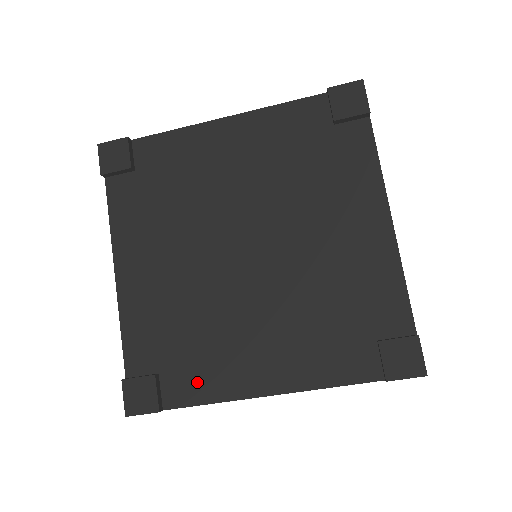
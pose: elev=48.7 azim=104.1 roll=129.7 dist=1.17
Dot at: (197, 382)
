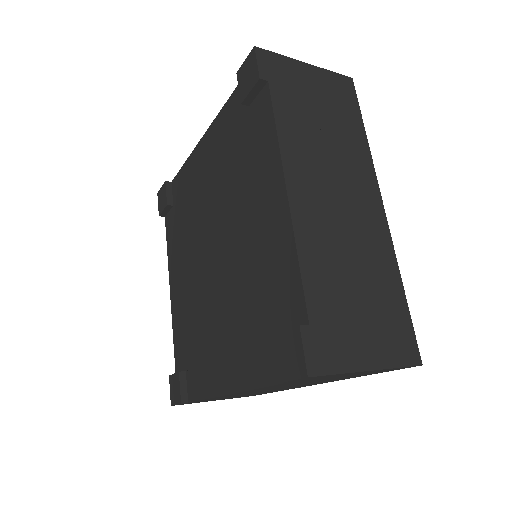
Dot at: (199, 379)
